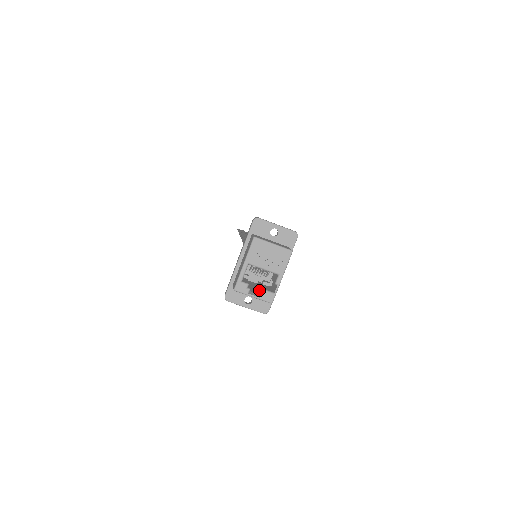
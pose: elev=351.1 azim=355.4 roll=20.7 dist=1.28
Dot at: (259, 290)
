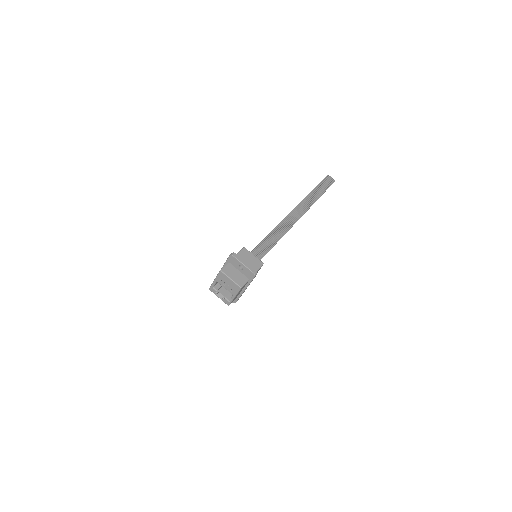
Dot at: occluded
